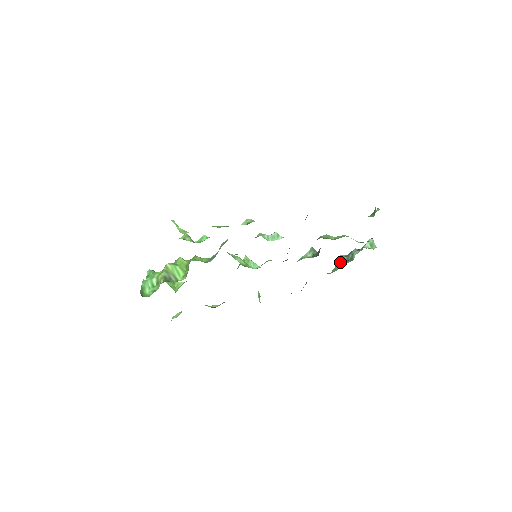
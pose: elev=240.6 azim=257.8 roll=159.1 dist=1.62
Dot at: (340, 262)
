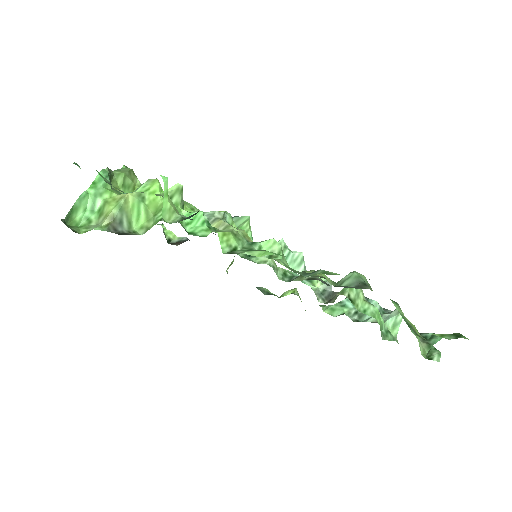
Dot at: (347, 305)
